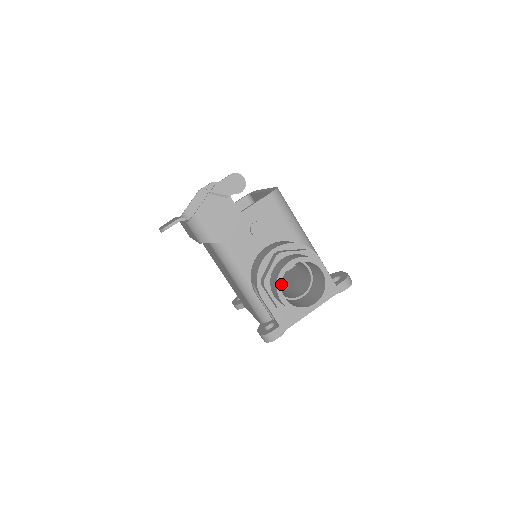
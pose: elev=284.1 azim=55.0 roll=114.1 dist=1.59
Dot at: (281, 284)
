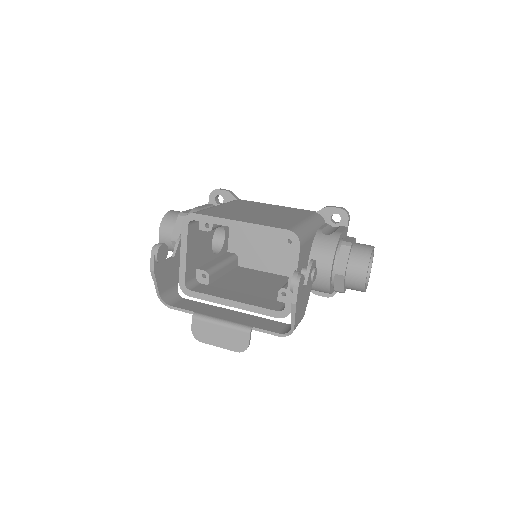
Dot at: (264, 239)
